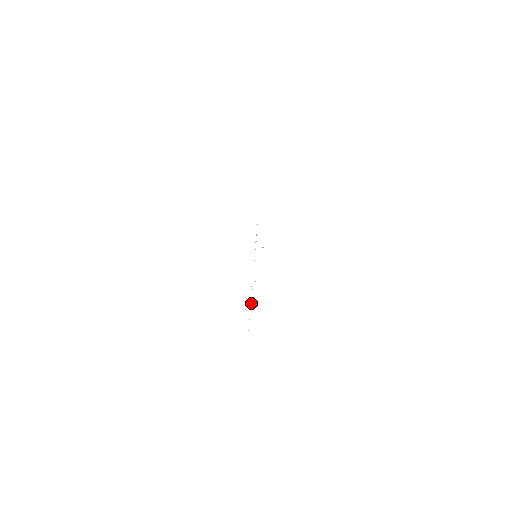
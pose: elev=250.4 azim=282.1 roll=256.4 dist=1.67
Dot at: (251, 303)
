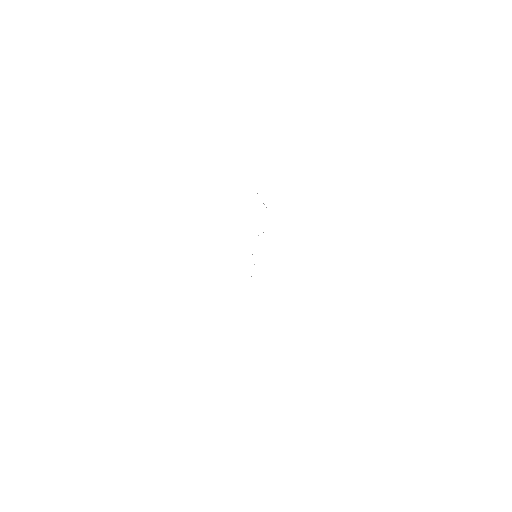
Dot at: occluded
